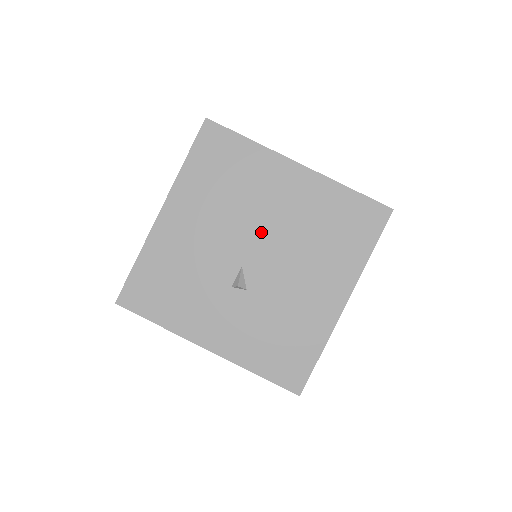
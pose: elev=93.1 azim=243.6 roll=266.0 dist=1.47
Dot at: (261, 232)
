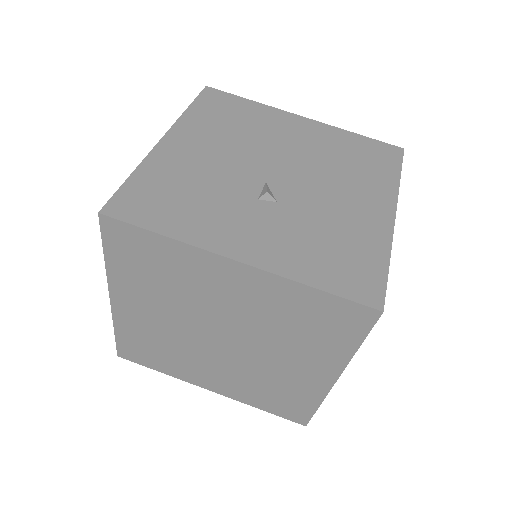
Dot at: (280, 158)
